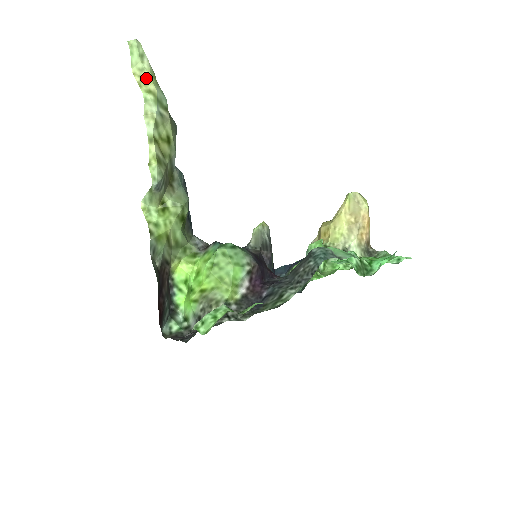
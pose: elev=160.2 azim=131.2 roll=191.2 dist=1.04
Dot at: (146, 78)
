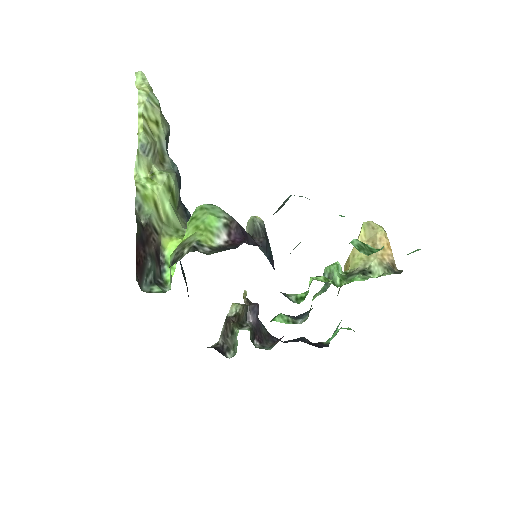
Dot at: (144, 87)
